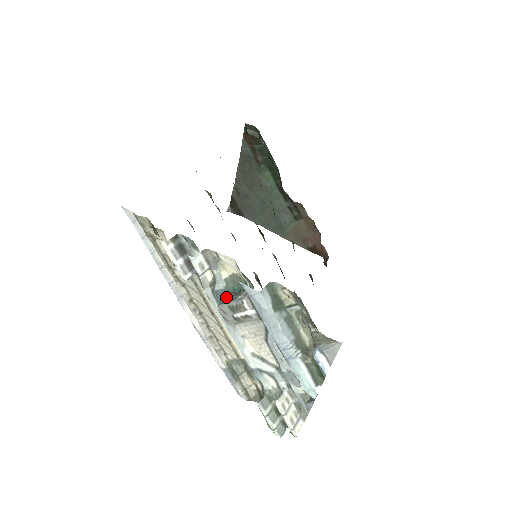
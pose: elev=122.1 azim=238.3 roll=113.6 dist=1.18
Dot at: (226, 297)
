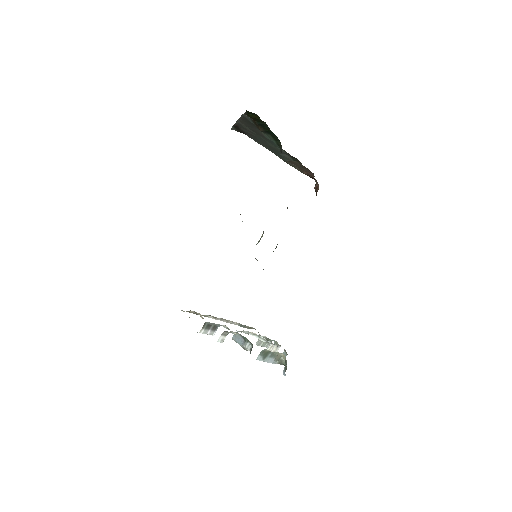
Dot at: (237, 332)
